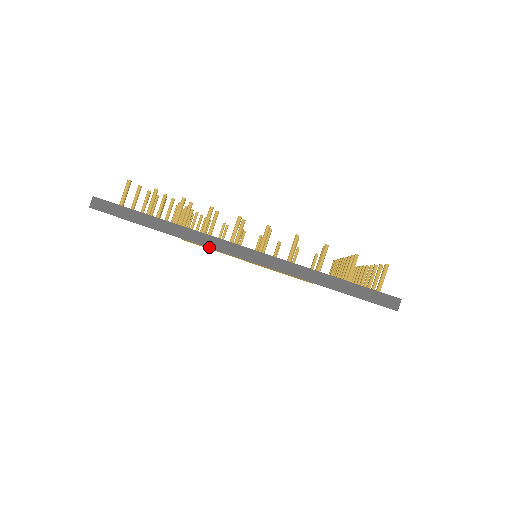
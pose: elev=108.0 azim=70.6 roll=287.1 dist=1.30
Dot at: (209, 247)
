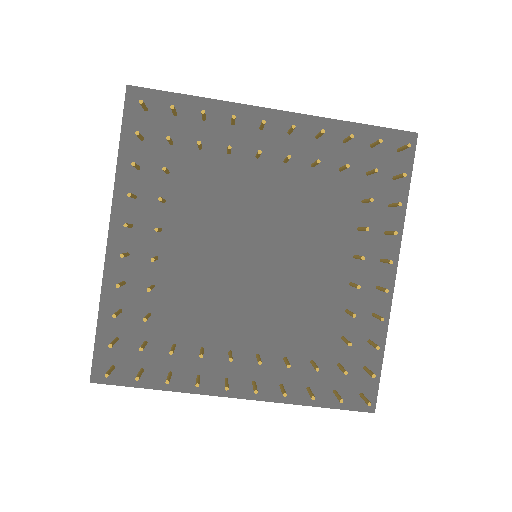
Dot at: occluded
